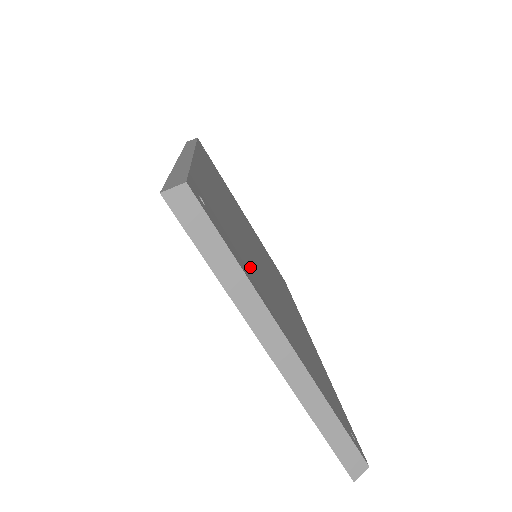
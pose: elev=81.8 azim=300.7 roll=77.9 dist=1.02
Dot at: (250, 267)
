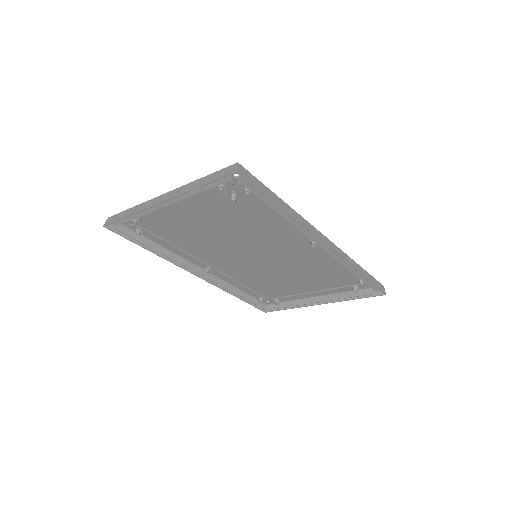
Dot at: (169, 219)
